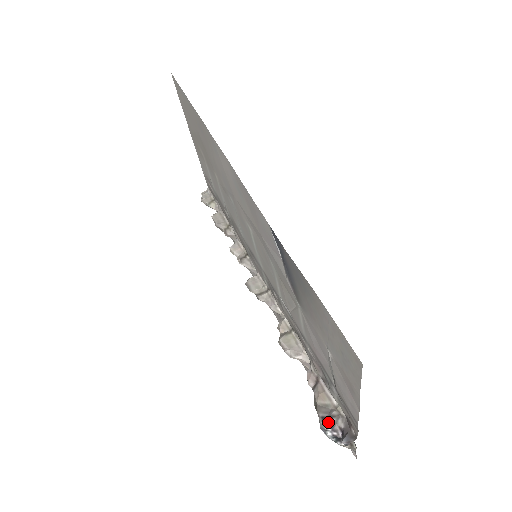
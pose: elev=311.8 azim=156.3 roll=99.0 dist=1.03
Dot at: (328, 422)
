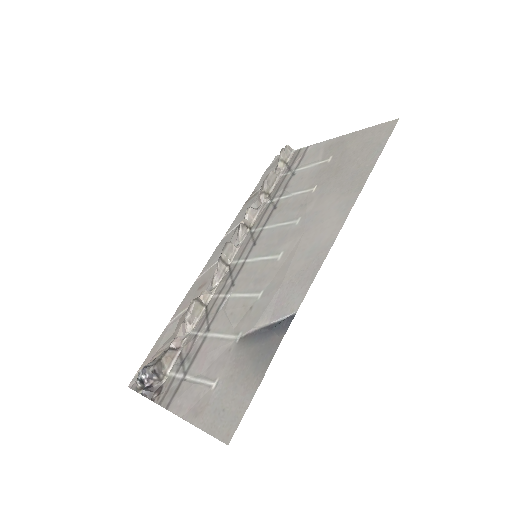
Dot at: (153, 376)
